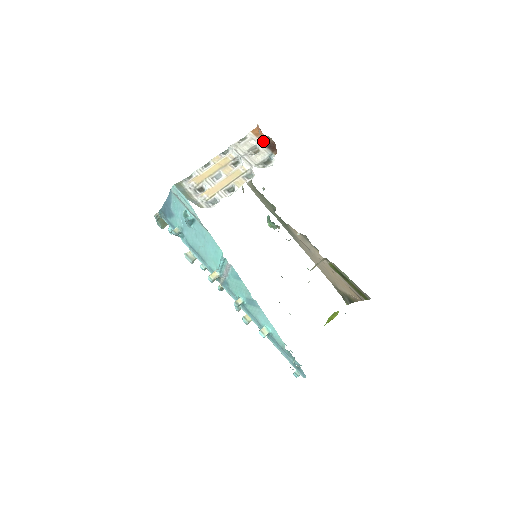
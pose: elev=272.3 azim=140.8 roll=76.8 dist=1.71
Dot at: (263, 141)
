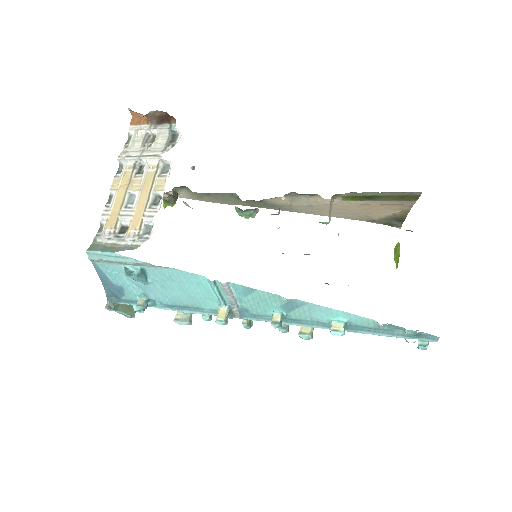
Dot at: (150, 122)
